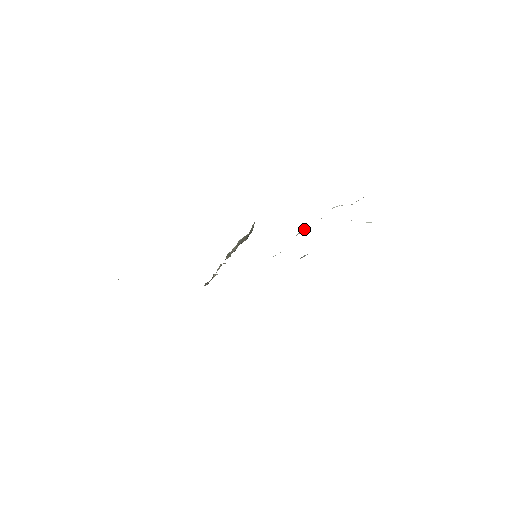
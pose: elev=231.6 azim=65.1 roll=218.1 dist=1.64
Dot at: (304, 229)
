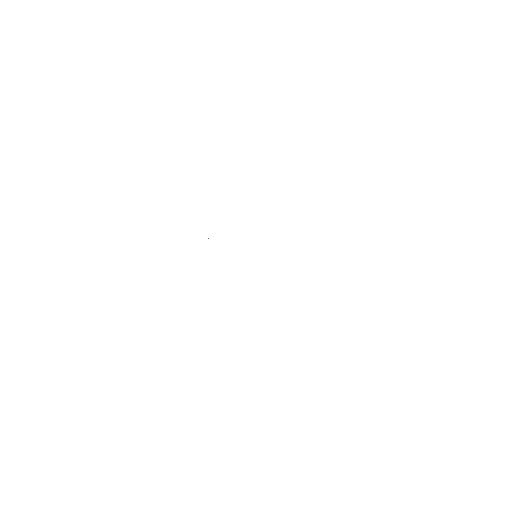
Dot at: occluded
